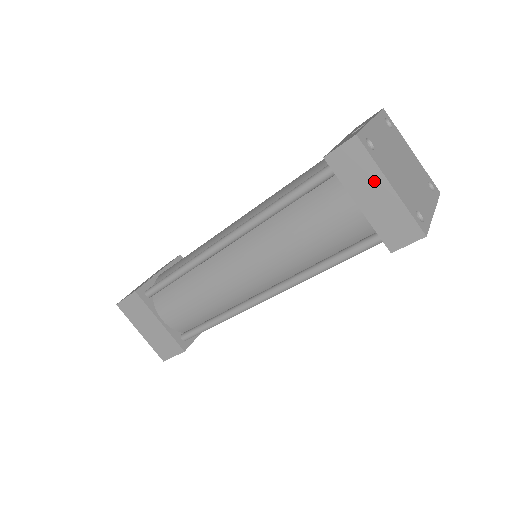
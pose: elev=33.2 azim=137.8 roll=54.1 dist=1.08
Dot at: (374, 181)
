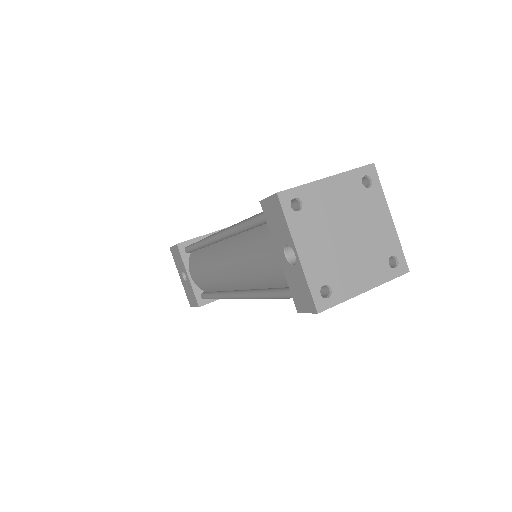
Dot at: occluded
